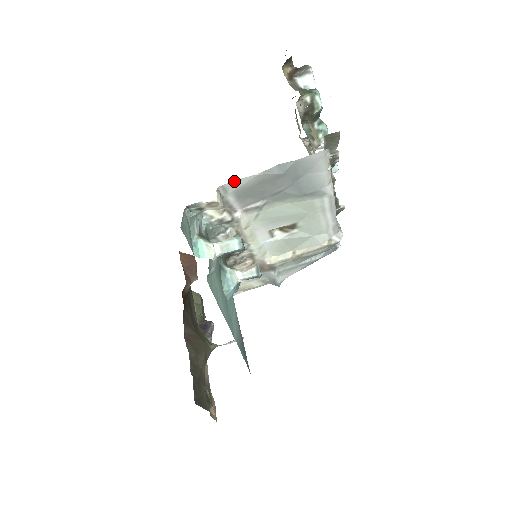
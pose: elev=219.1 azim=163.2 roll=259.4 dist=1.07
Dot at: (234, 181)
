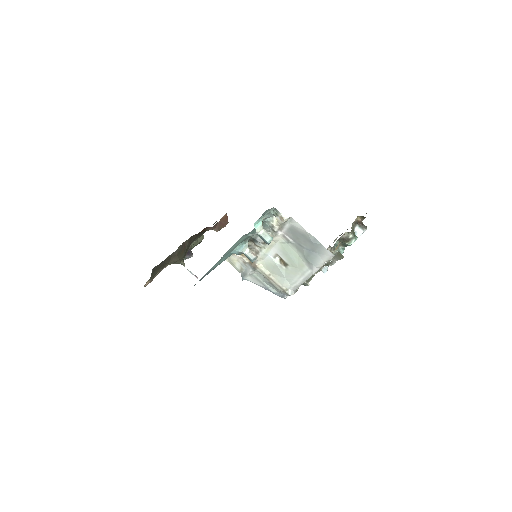
Dot at: (298, 223)
